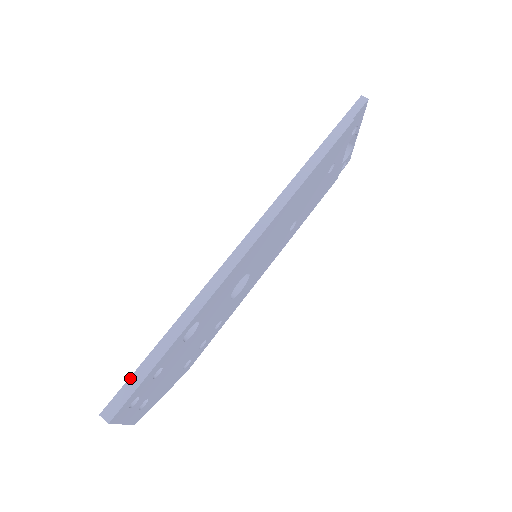
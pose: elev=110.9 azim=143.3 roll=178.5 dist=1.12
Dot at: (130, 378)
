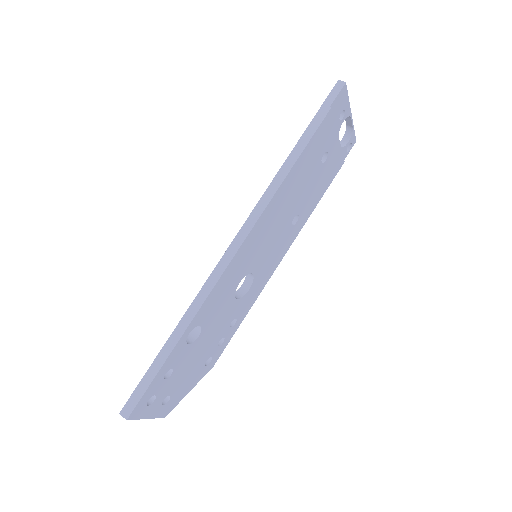
Dot at: (141, 381)
